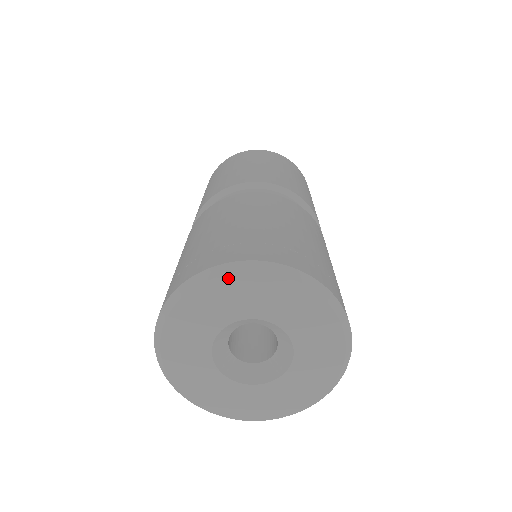
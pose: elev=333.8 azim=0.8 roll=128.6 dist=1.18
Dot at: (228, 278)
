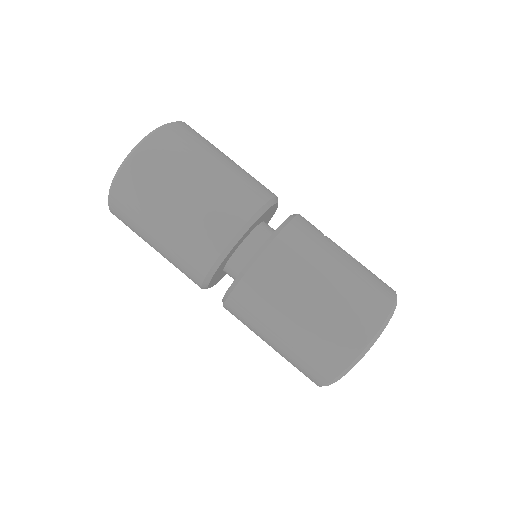
Dot at: (345, 374)
